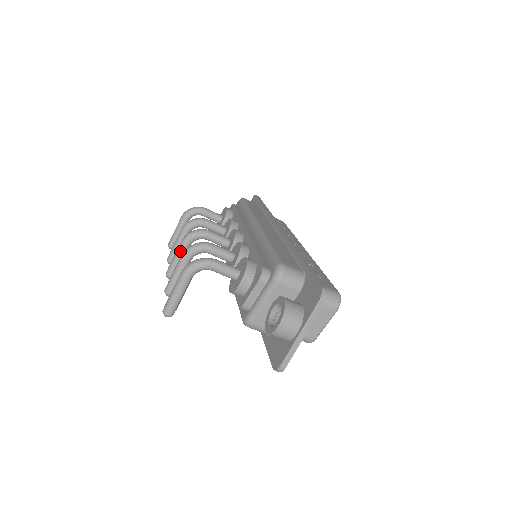
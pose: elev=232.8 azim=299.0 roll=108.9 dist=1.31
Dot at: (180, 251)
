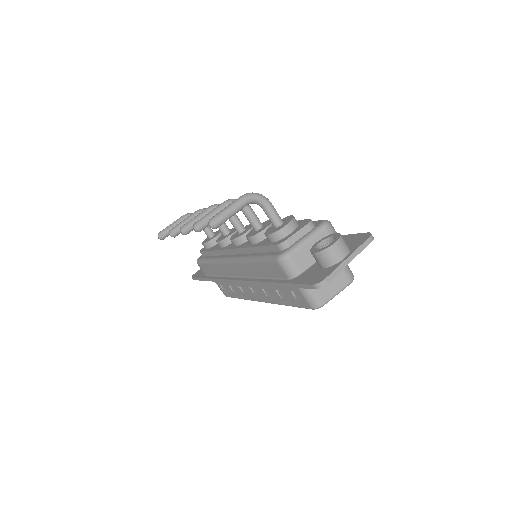
Dot at: (205, 213)
